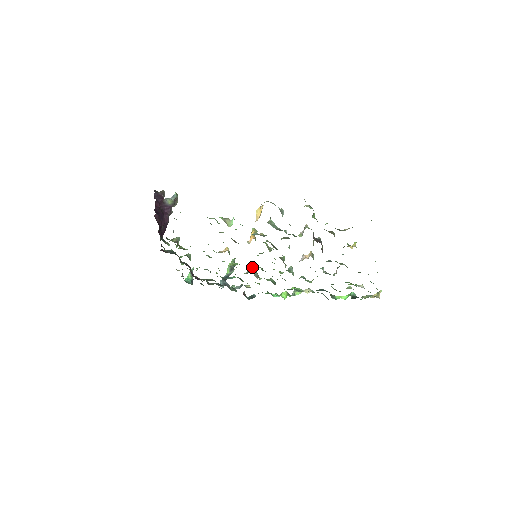
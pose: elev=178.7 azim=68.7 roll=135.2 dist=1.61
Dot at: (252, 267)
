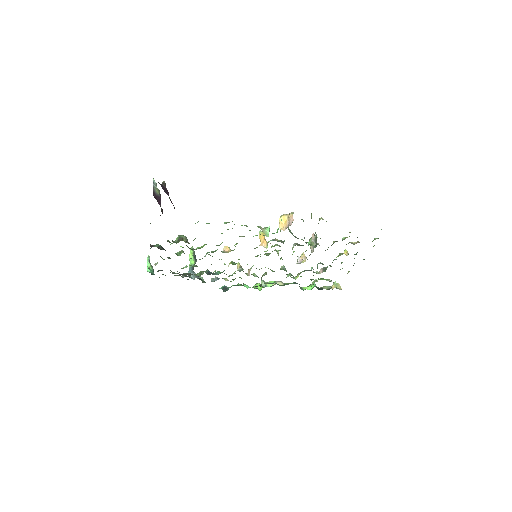
Dot at: (239, 263)
